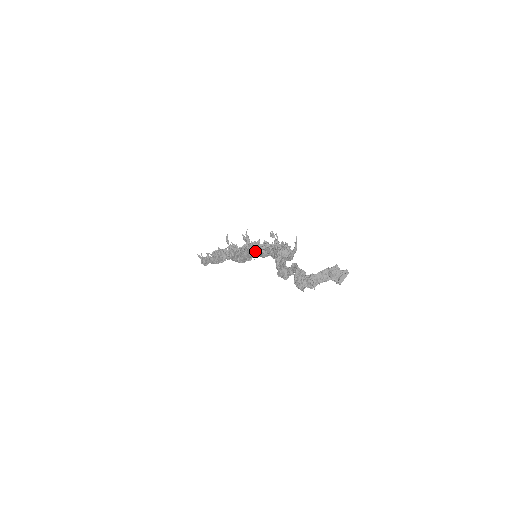
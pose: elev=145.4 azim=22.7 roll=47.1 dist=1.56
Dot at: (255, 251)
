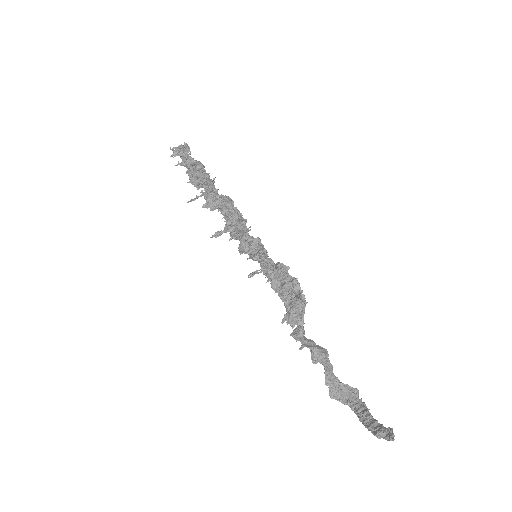
Dot at: occluded
